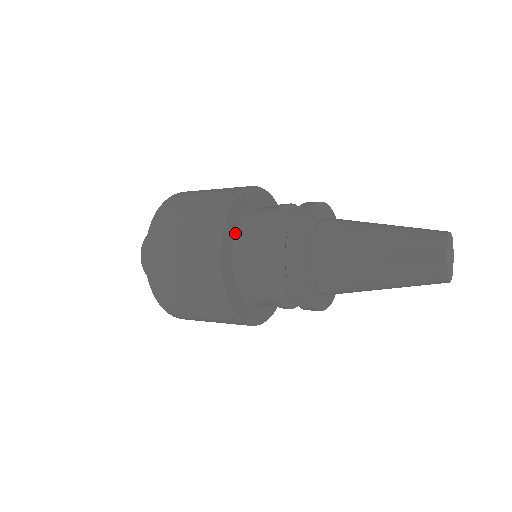
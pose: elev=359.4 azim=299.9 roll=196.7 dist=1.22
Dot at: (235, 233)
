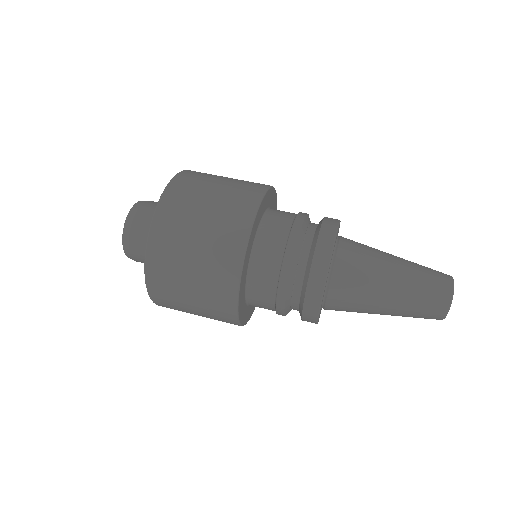
Dot at: (247, 272)
